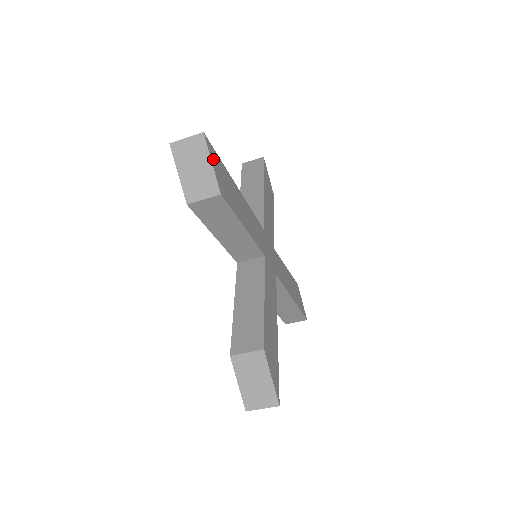
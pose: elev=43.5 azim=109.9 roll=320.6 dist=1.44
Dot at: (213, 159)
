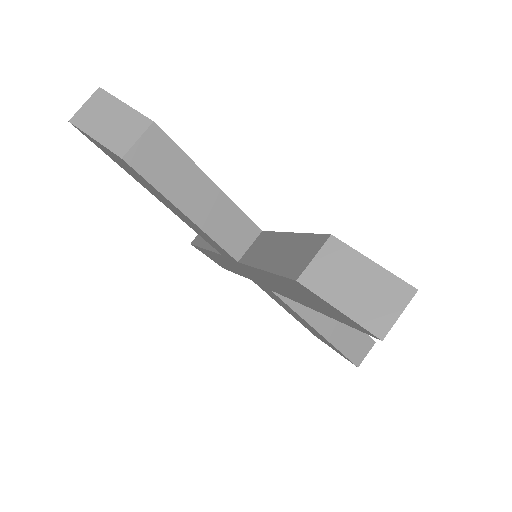
Dot at: occluded
